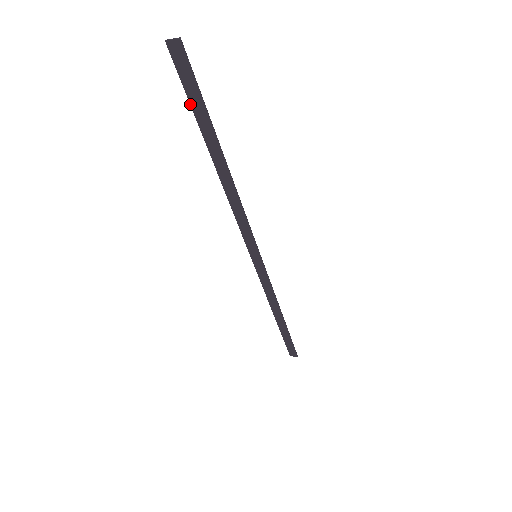
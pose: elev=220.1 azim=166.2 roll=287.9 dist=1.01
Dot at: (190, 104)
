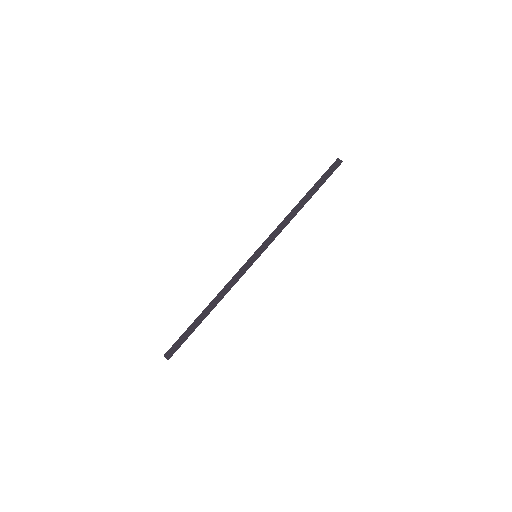
Dot at: (320, 178)
